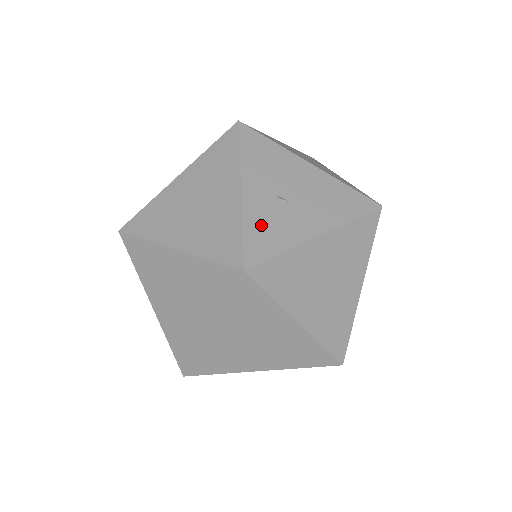
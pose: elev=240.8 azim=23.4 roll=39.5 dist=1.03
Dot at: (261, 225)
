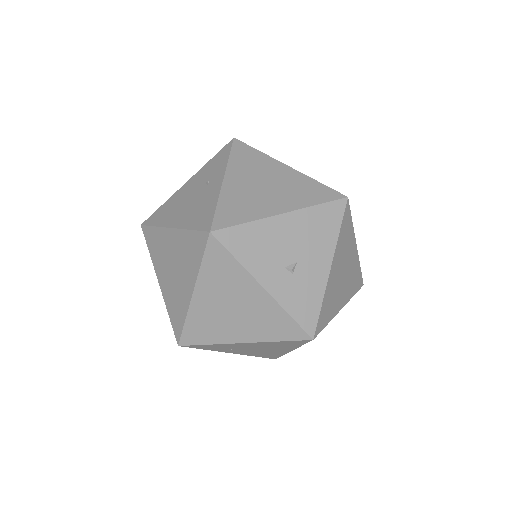
Dot at: (296, 300)
